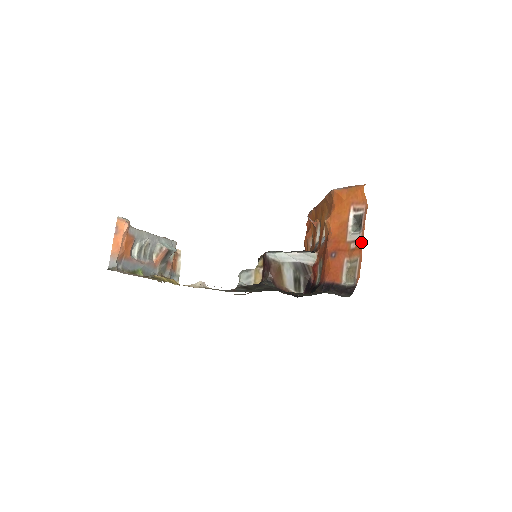
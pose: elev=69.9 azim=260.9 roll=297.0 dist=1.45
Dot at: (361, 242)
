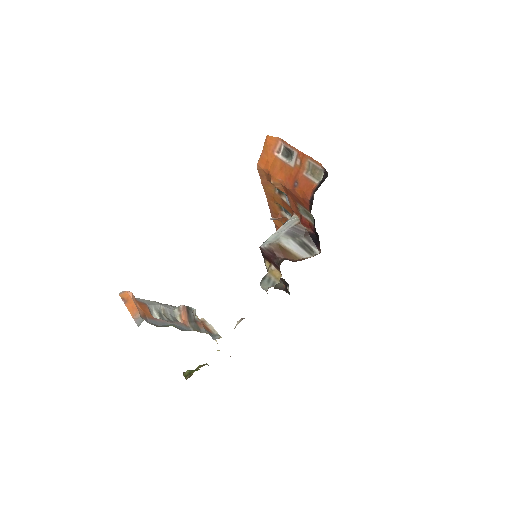
Dot at: (299, 152)
